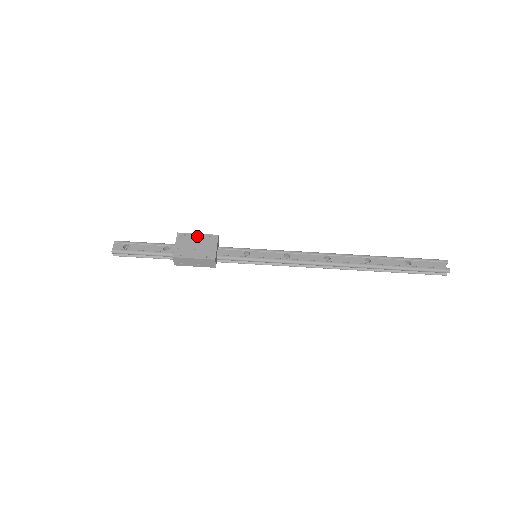
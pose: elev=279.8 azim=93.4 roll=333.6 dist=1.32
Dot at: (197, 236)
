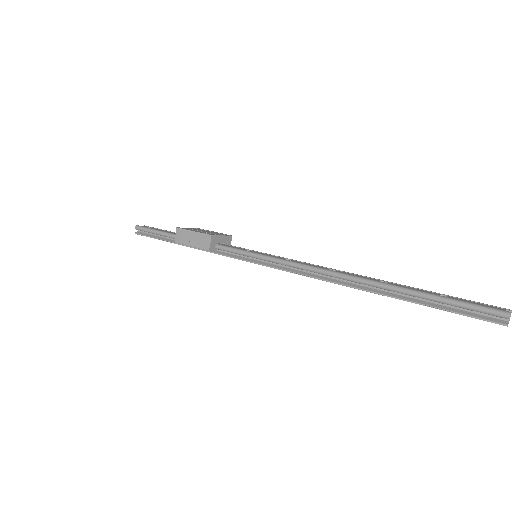
Dot at: (212, 231)
